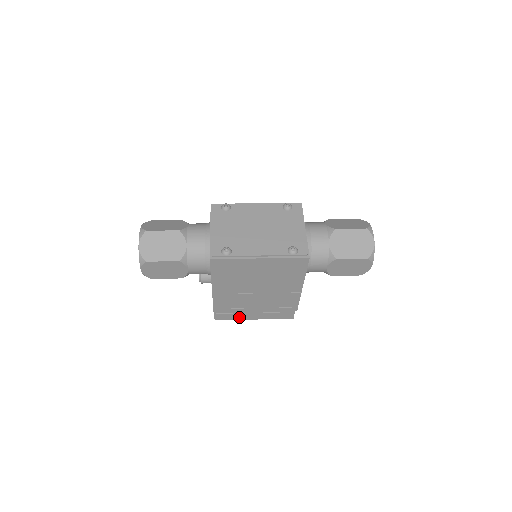
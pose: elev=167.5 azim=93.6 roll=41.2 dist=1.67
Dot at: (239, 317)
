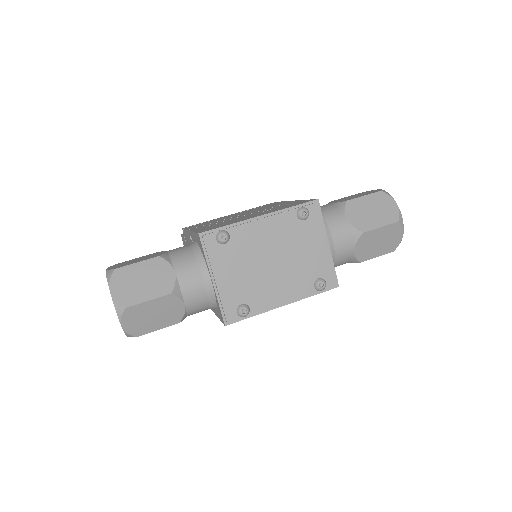
Dot at: occluded
